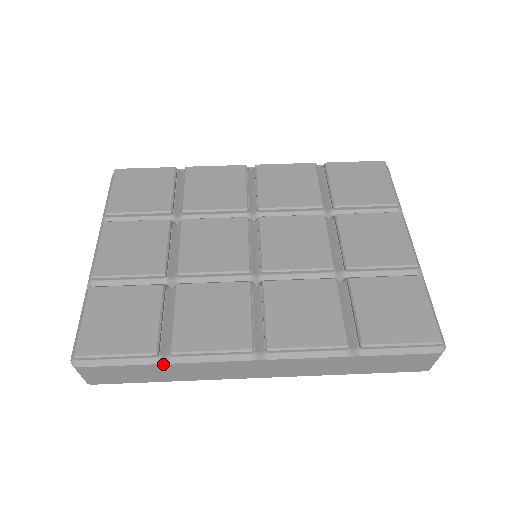
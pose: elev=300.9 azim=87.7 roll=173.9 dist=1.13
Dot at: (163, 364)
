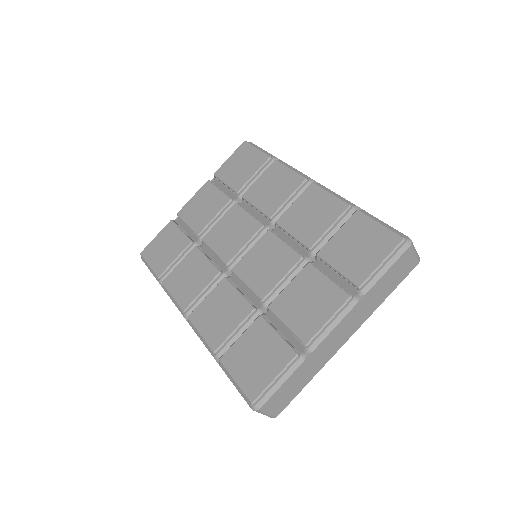
Dot at: (161, 285)
